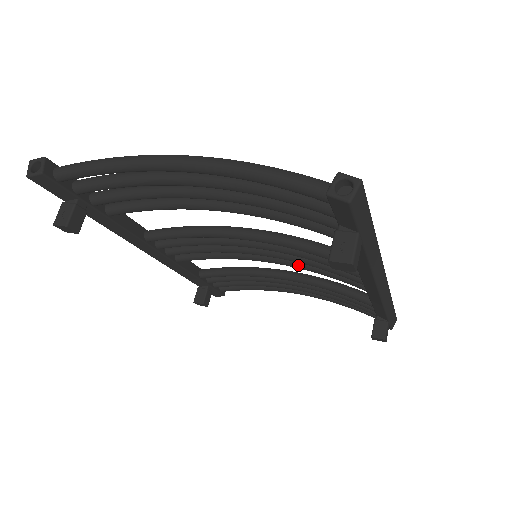
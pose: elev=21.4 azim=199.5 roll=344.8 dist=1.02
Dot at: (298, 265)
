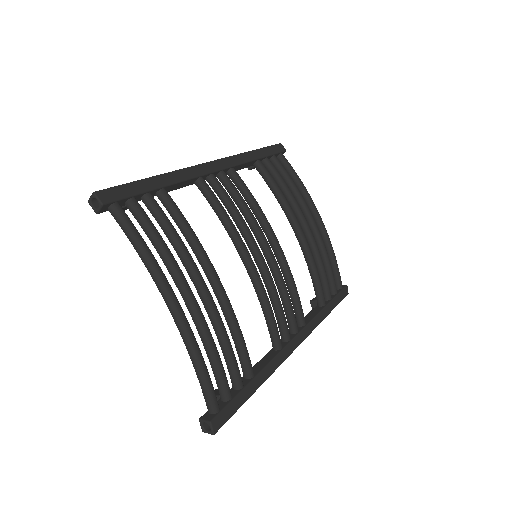
Dot at: (282, 273)
